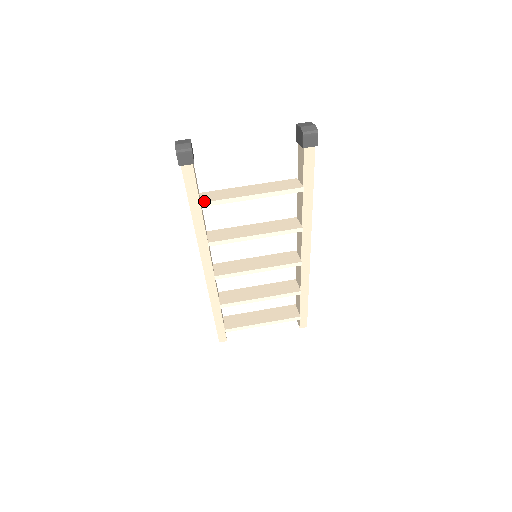
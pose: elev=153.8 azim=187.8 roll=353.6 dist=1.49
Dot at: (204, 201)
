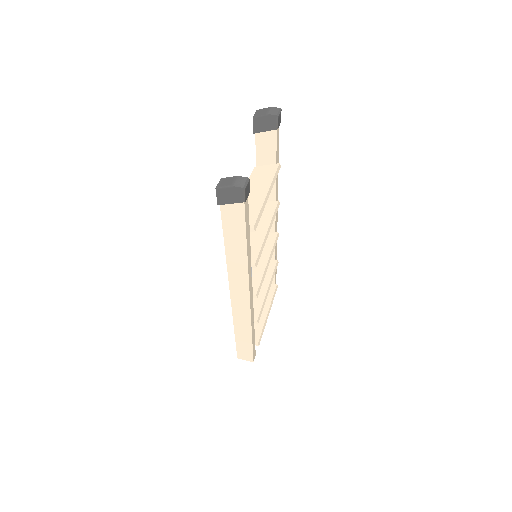
Dot at: (252, 225)
